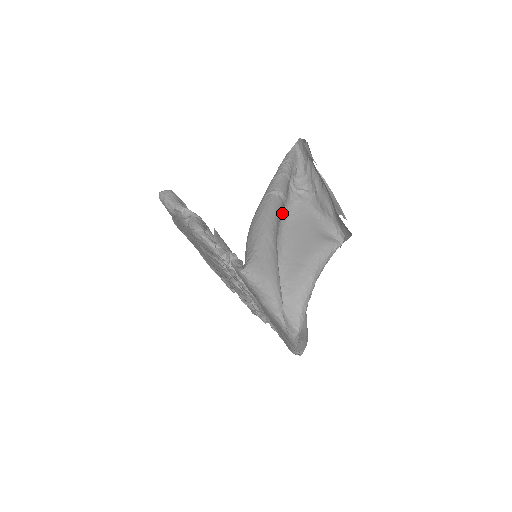
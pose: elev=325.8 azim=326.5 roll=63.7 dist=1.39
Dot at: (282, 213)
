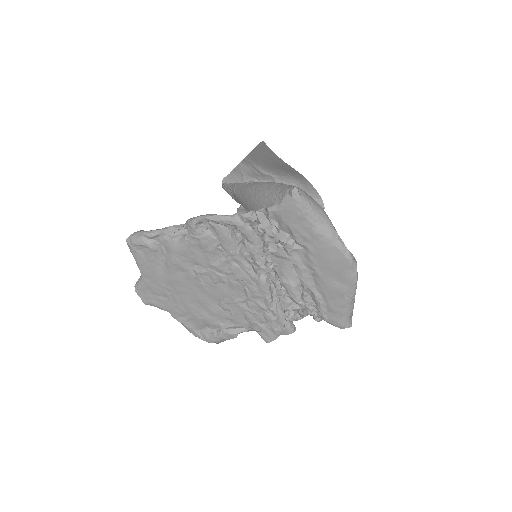
Dot at: occluded
